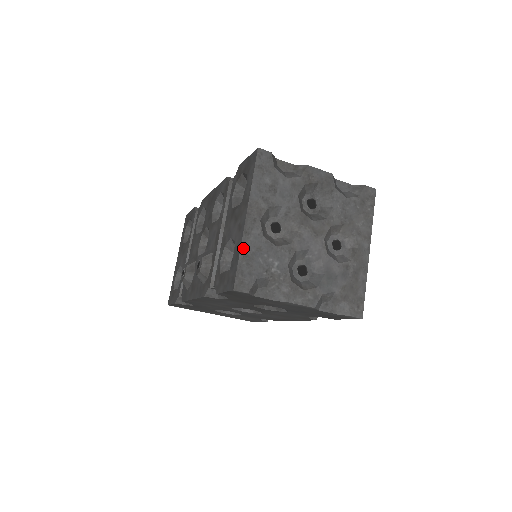
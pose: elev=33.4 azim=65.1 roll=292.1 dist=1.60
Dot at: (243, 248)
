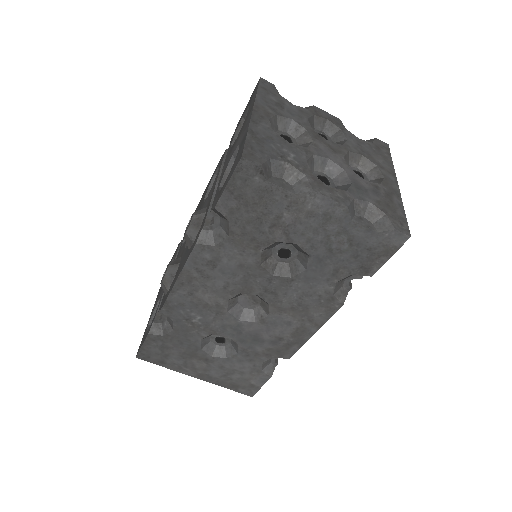
Dot at: (251, 131)
